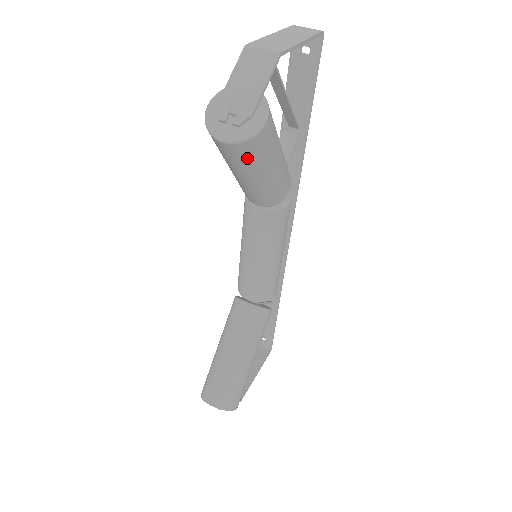
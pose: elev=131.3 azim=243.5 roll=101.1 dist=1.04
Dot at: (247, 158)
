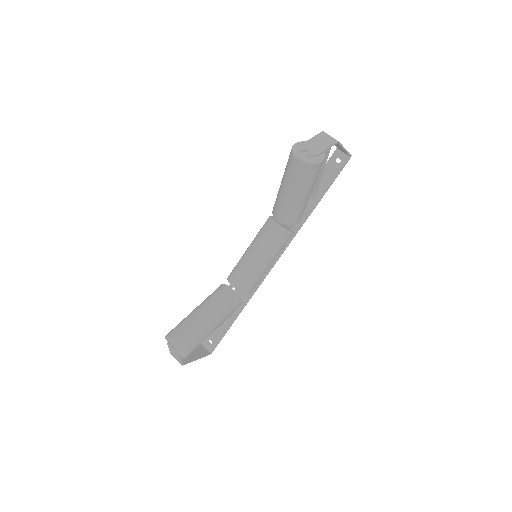
Dot at: (301, 176)
